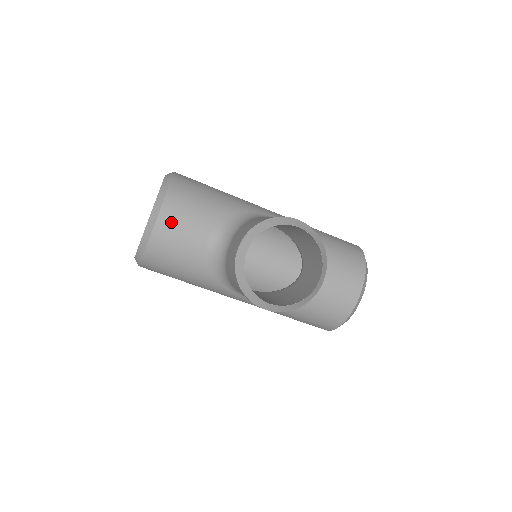
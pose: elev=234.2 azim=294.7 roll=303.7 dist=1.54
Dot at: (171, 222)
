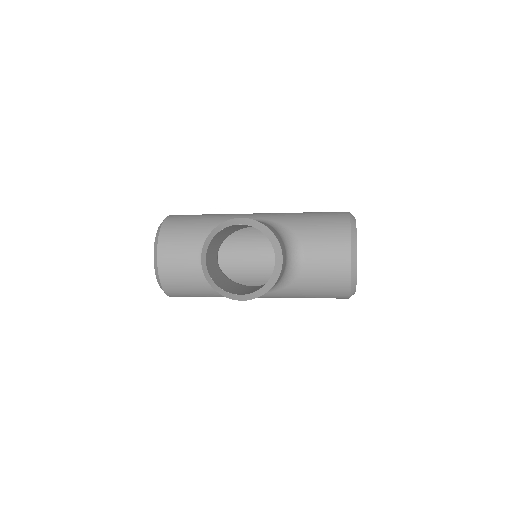
Dot at: (168, 256)
